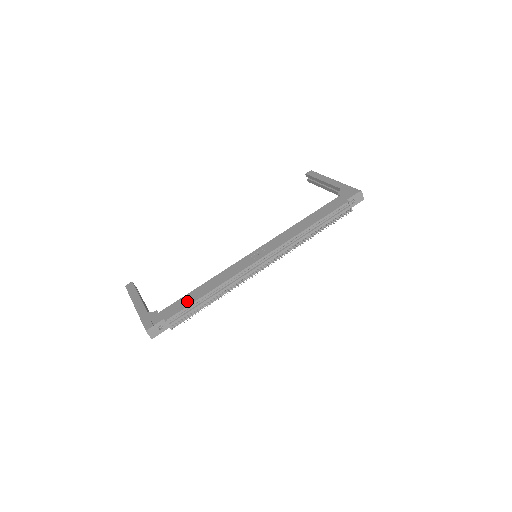
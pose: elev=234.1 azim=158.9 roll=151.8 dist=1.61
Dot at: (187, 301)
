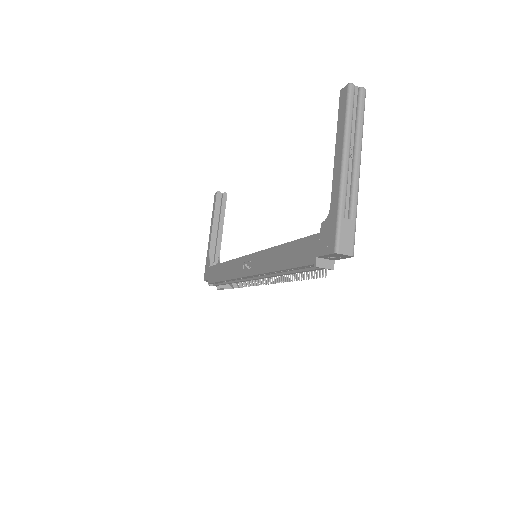
Dot at: (216, 275)
